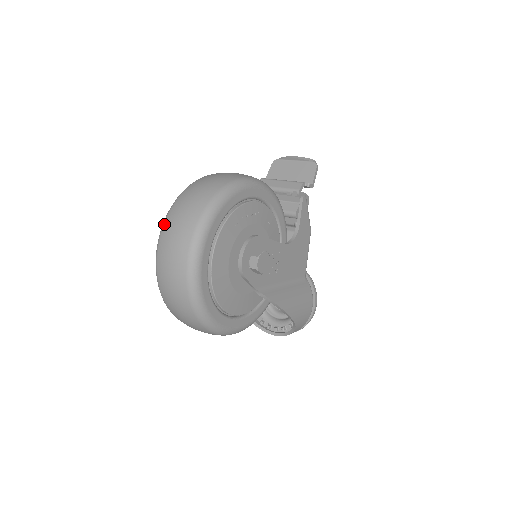
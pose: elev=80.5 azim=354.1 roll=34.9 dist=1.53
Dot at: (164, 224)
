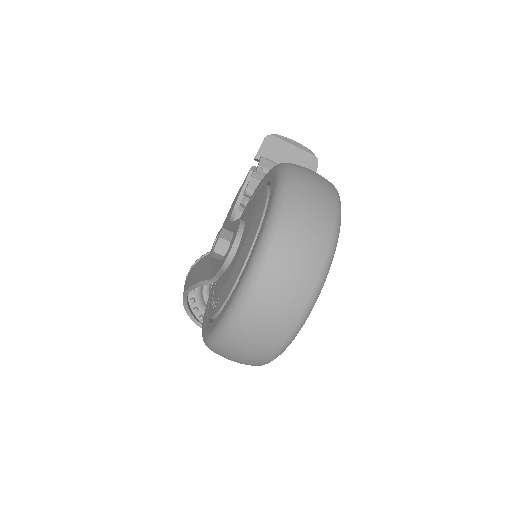
Dot at: (276, 237)
